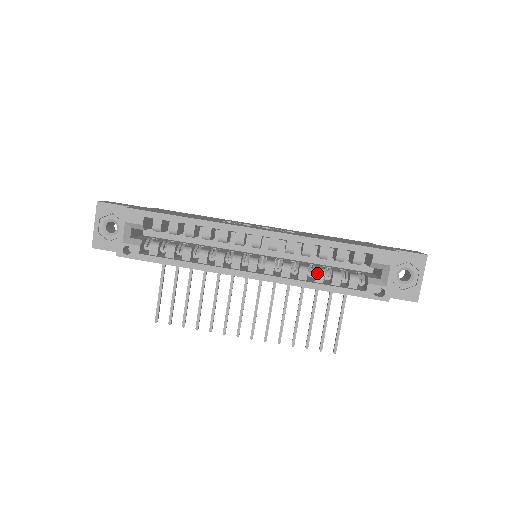
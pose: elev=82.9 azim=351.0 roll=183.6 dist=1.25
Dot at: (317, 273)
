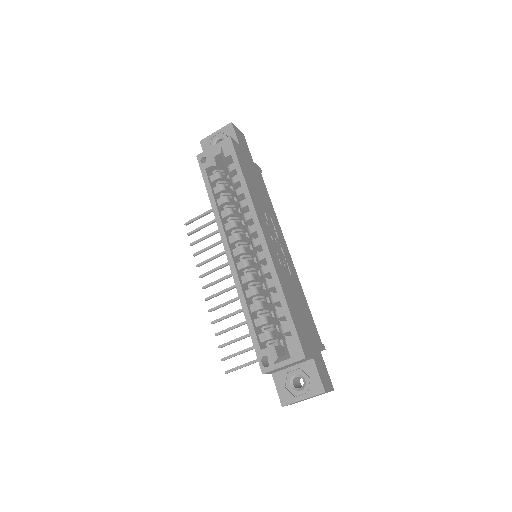
Dot at: (257, 303)
